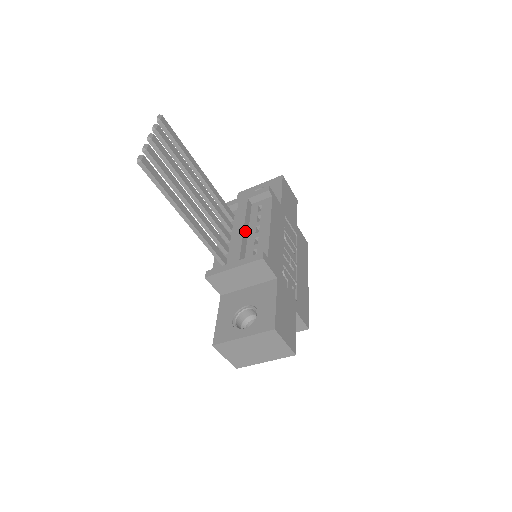
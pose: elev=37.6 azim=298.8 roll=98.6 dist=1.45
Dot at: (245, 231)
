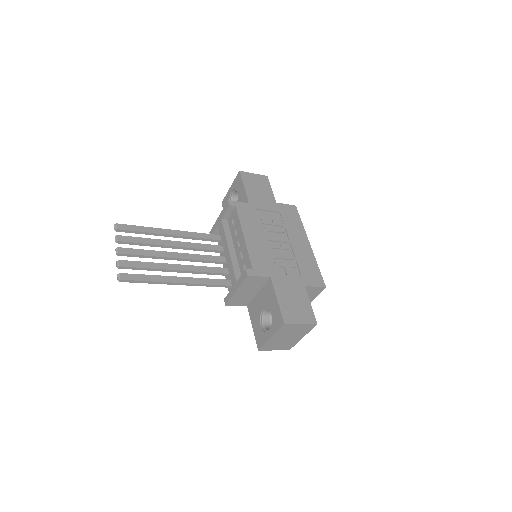
Dot at: (231, 251)
